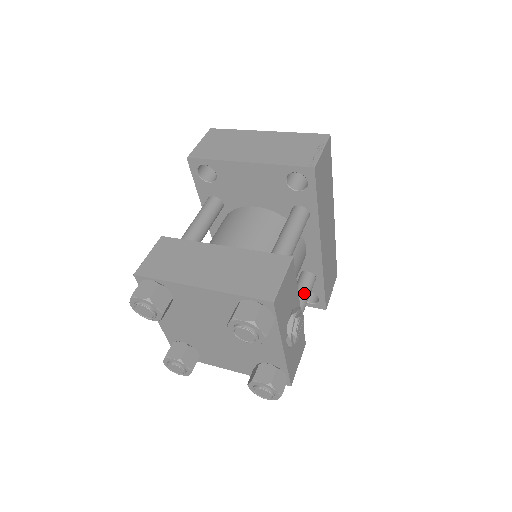
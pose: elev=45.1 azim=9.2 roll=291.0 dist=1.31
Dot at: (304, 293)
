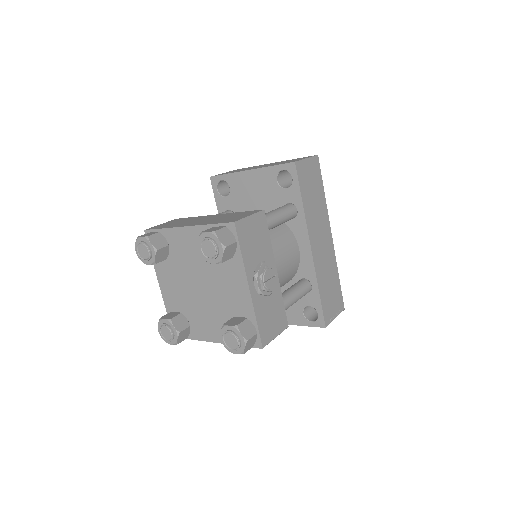
Dot at: (295, 289)
